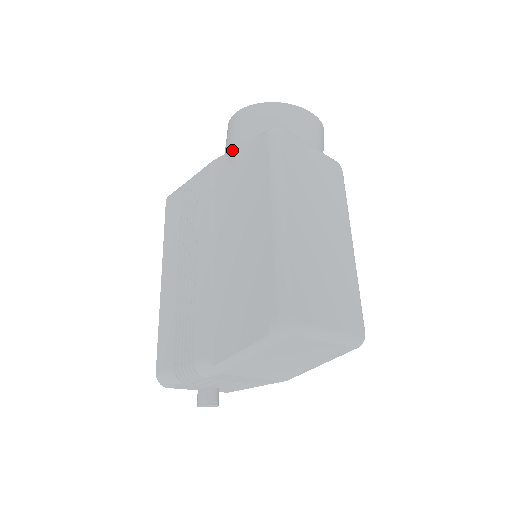
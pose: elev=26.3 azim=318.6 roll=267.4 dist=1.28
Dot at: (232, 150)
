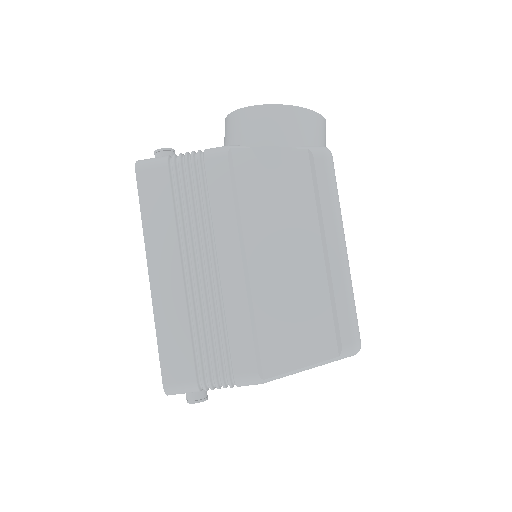
Dot at: (266, 151)
